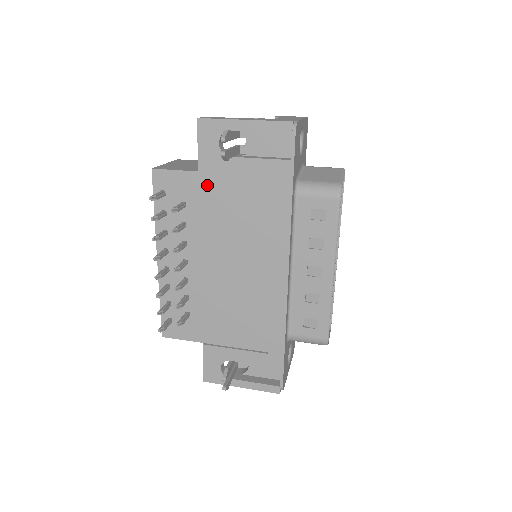
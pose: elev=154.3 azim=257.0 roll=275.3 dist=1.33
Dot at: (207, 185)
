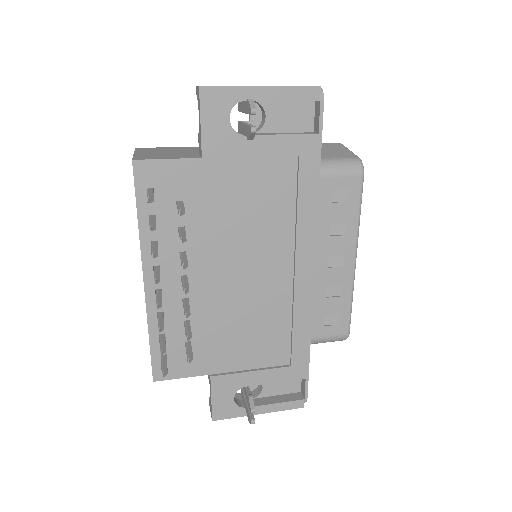
Dot at: (212, 175)
